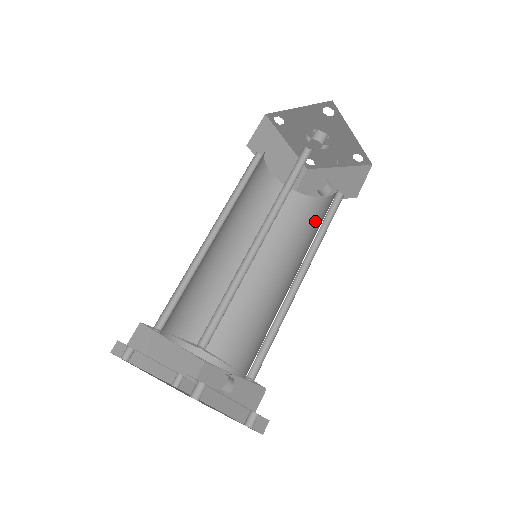
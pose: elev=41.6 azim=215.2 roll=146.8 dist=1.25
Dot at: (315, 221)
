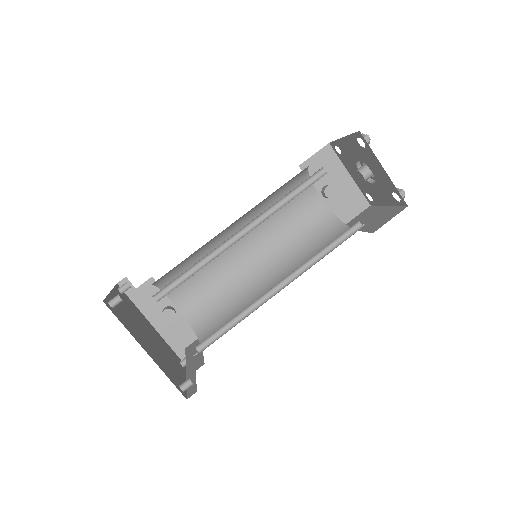
Dot at: (304, 222)
